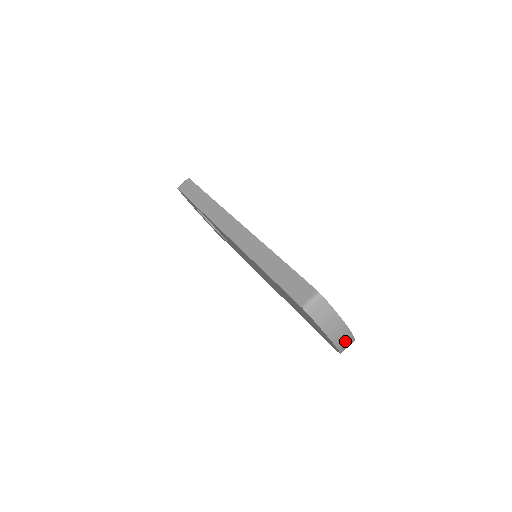
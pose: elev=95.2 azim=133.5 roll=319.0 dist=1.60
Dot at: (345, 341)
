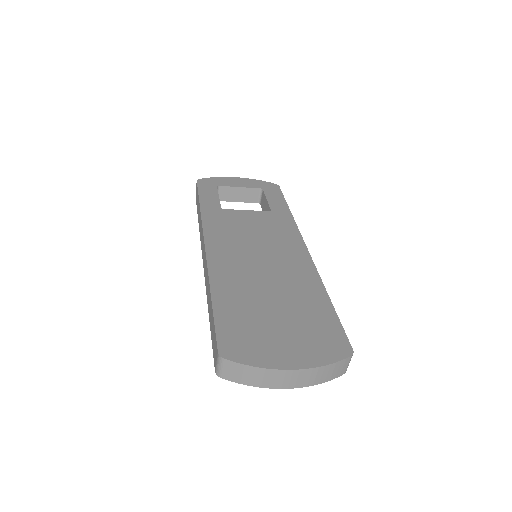
Dot at: (313, 376)
